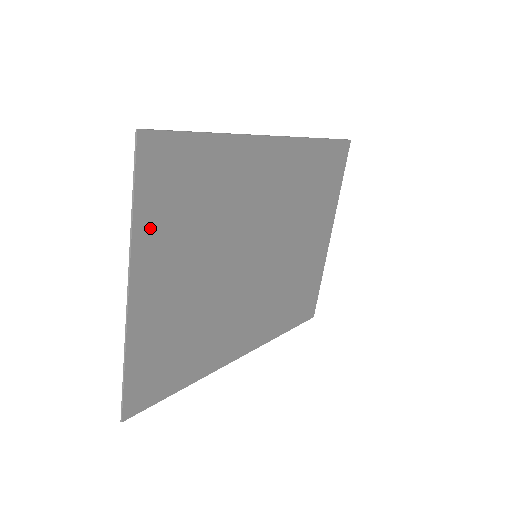
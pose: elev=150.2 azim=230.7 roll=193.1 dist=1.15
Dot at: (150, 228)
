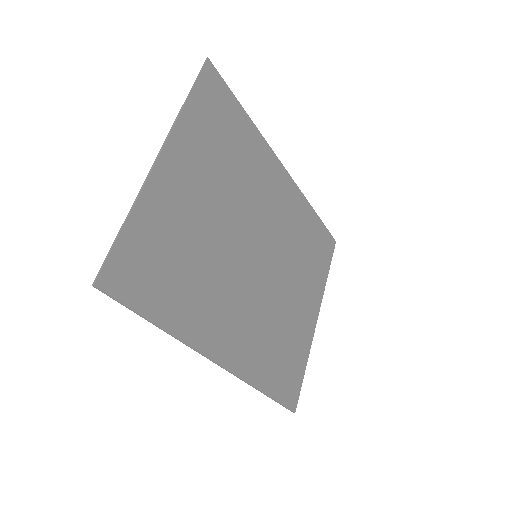
Dot at: (192, 125)
